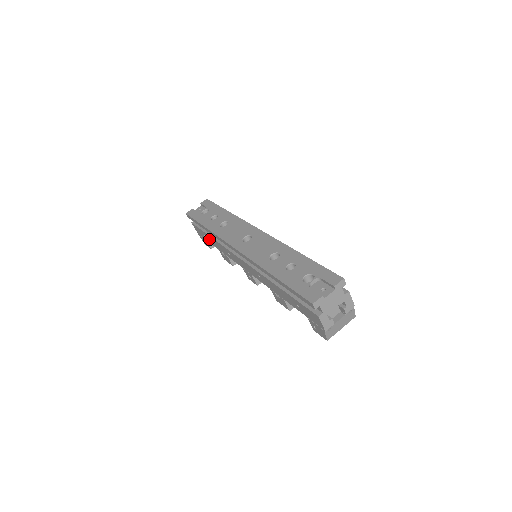
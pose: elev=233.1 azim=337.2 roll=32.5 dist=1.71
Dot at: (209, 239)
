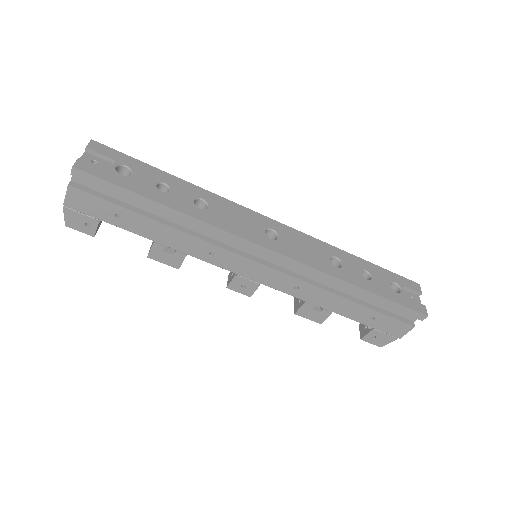
Dot at: (136, 224)
